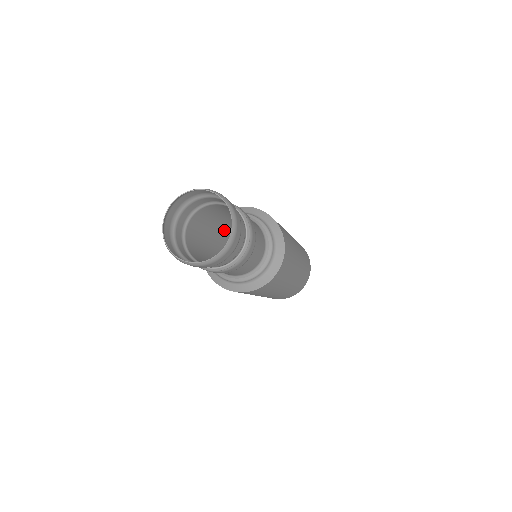
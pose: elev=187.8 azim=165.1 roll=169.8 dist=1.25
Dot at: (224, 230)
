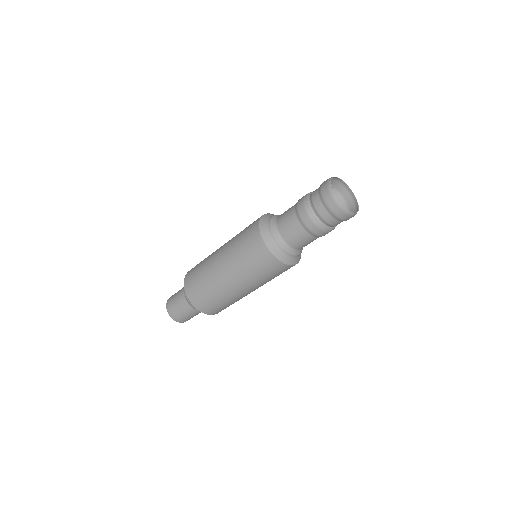
Dot at: occluded
